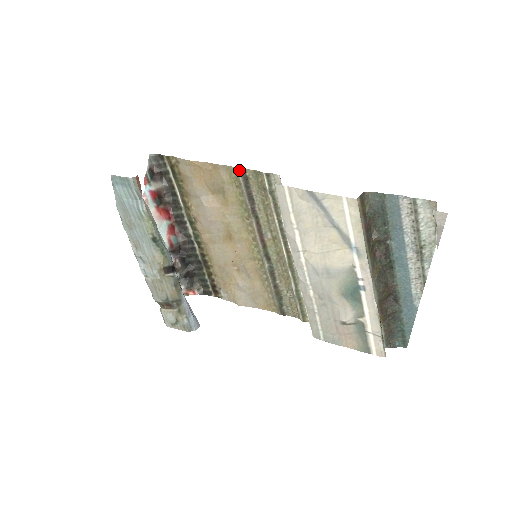
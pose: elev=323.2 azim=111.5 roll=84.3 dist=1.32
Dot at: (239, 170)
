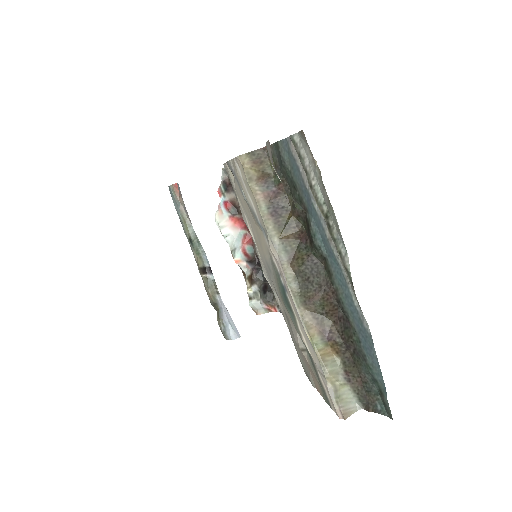
Dot at: occluded
